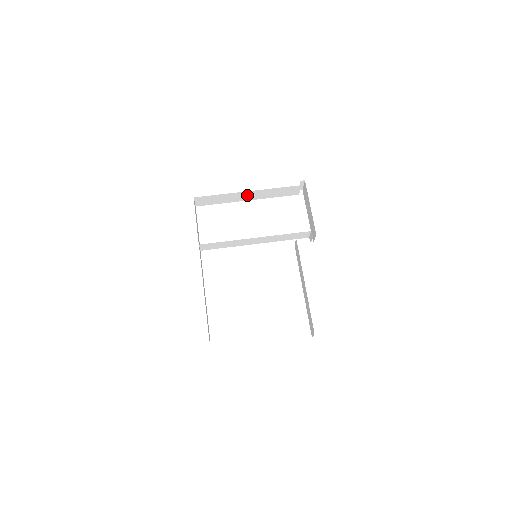
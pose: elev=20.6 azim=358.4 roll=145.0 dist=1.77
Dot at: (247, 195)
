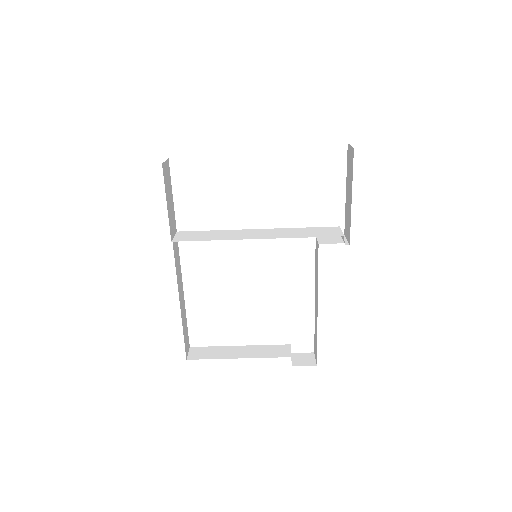
Dot at: occluded
